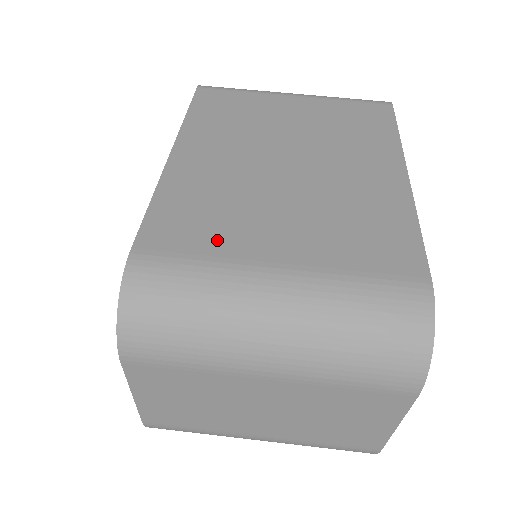
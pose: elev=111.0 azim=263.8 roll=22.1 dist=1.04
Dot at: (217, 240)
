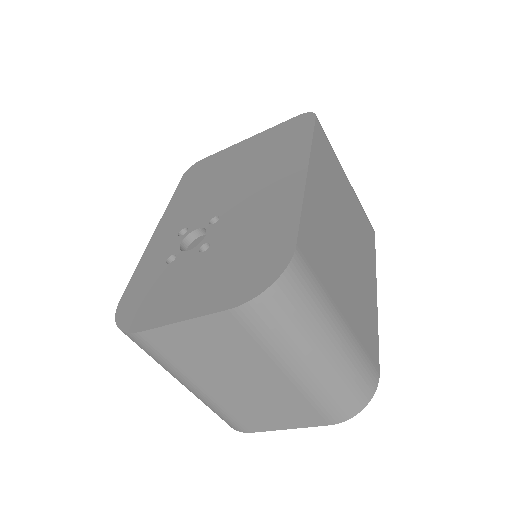
Dot at: (325, 275)
